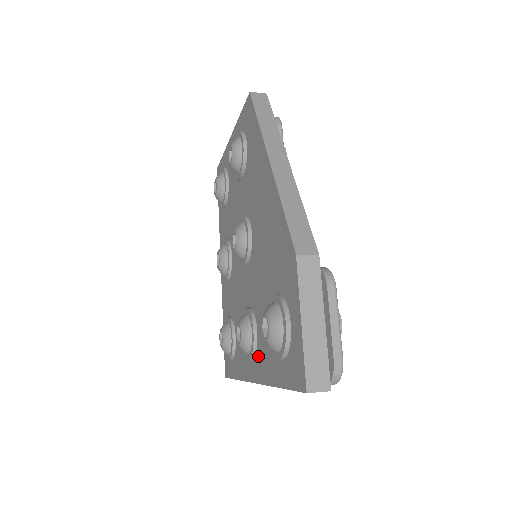
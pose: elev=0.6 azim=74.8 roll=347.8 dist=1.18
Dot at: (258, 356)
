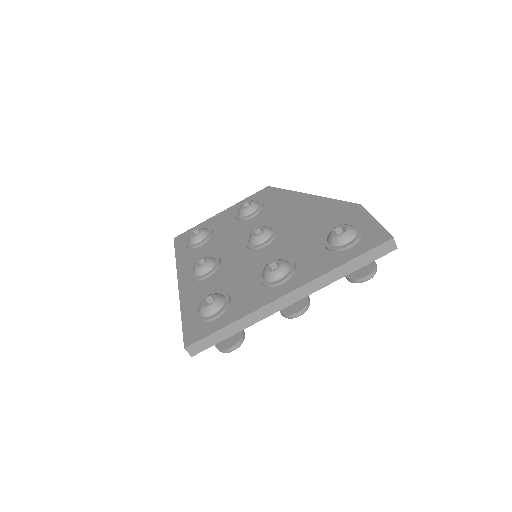
Dot at: (299, 273)
